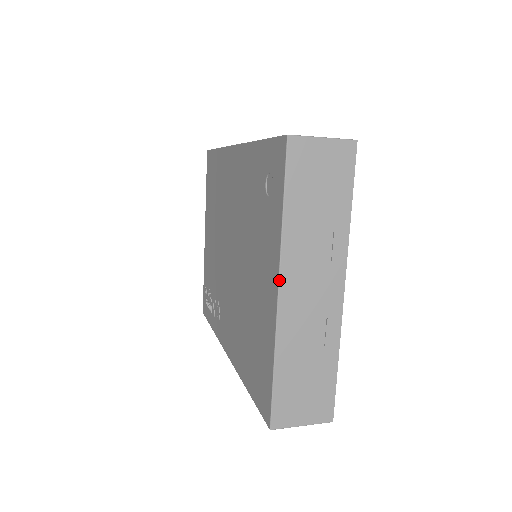
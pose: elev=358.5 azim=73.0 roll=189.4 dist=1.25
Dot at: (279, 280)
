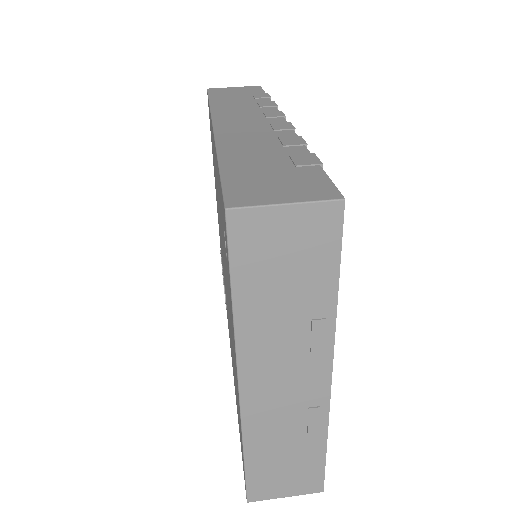
Dot at: (238, 378)
